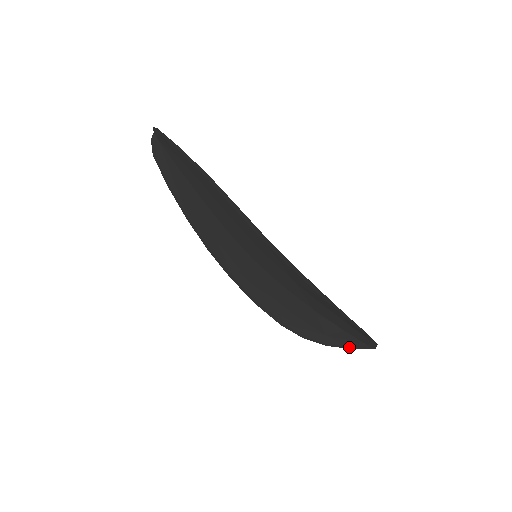
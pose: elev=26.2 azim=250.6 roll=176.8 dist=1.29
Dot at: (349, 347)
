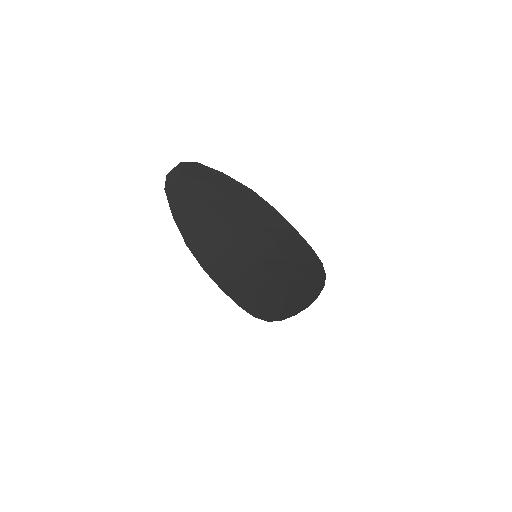
Dot at: (293, 315)
